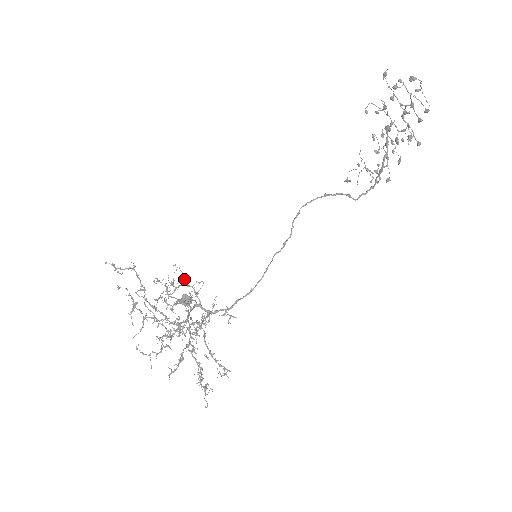
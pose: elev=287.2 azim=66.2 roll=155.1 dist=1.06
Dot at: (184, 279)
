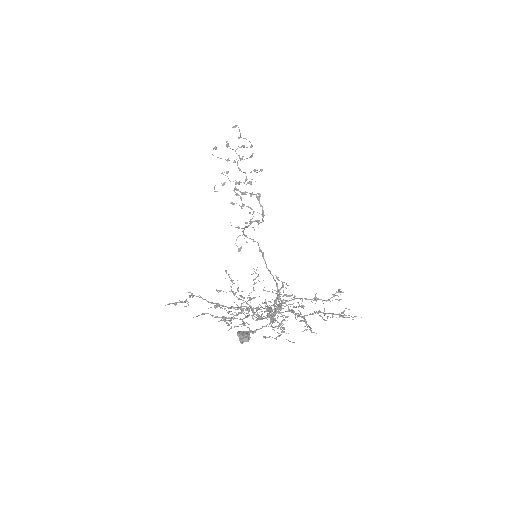
Dot at: (228, 311)
